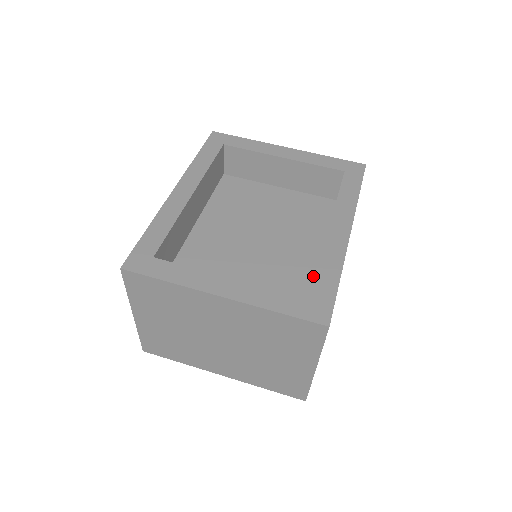
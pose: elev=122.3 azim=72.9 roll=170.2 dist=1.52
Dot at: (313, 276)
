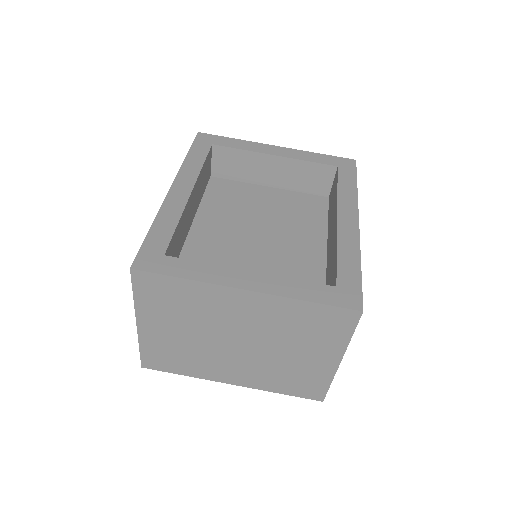
Dot at: (323, 269)
